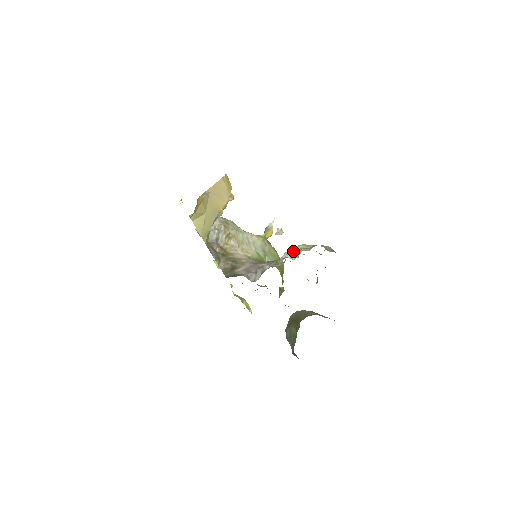
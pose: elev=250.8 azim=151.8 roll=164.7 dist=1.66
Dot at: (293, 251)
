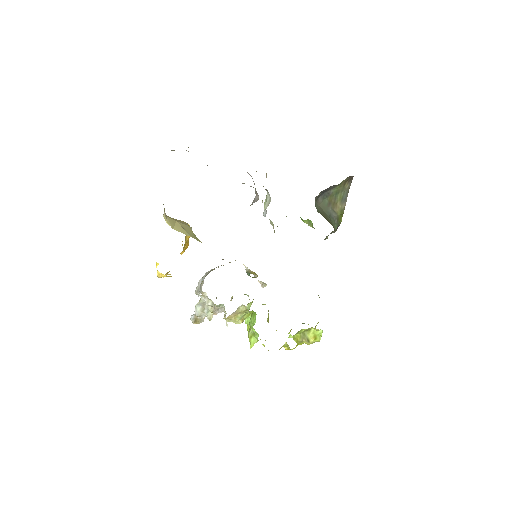
Dot at: (265, 206)
